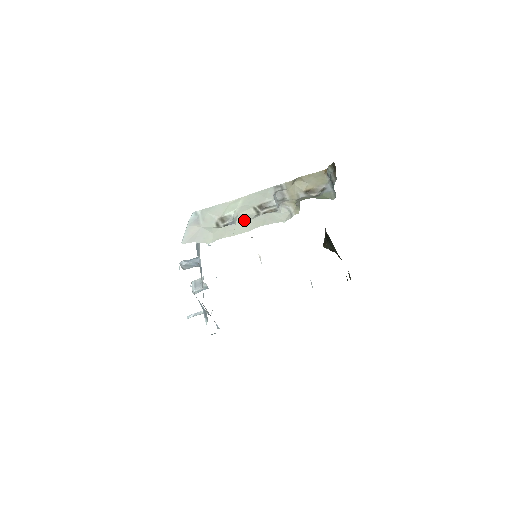
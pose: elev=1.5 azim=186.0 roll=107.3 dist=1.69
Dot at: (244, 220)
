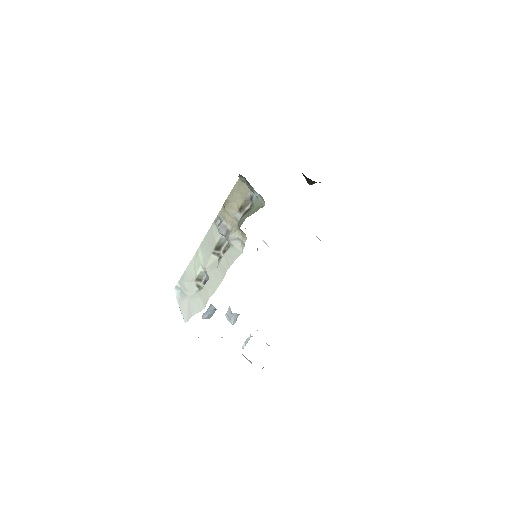
Dot at: (213, 271)
